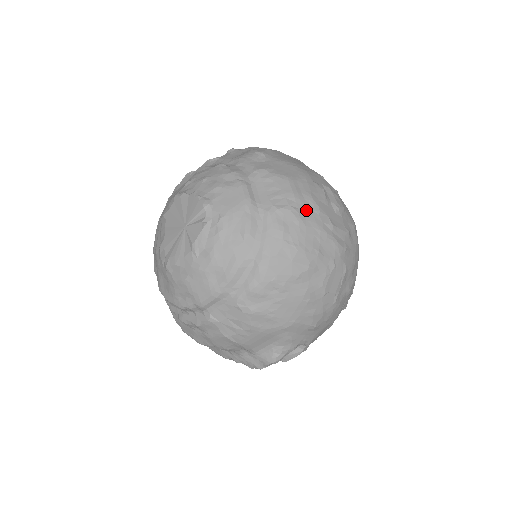
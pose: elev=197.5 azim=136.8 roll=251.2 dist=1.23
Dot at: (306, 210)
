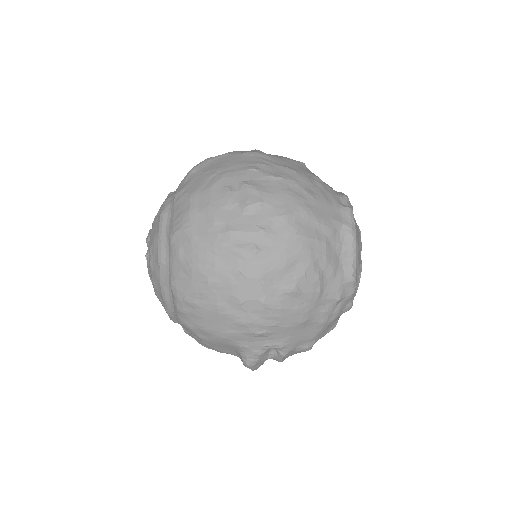
Dot at: (200, 225)
